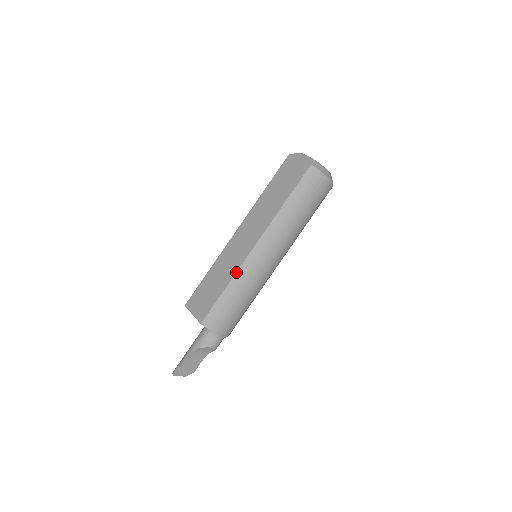
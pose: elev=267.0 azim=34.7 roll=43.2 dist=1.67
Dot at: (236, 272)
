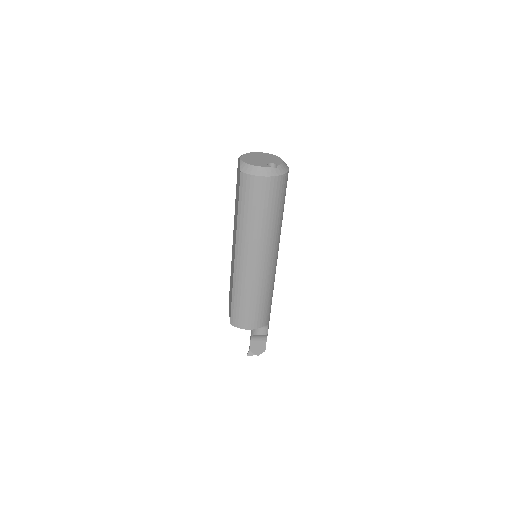
Dot at: (233, 281)
